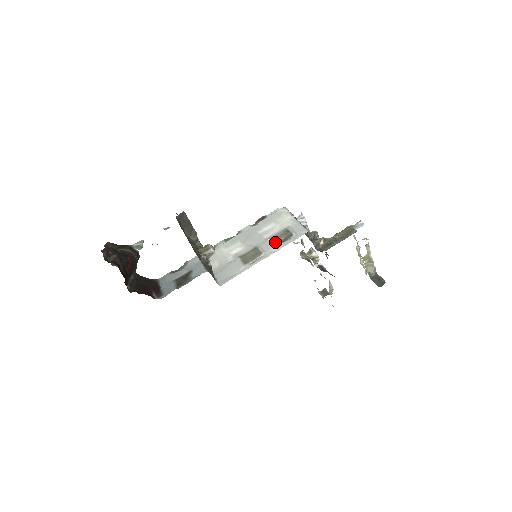
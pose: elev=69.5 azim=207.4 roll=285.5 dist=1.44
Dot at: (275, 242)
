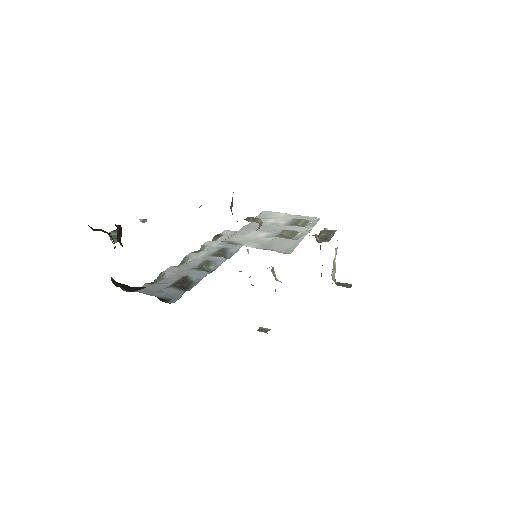
Dot at: (298, 226)
